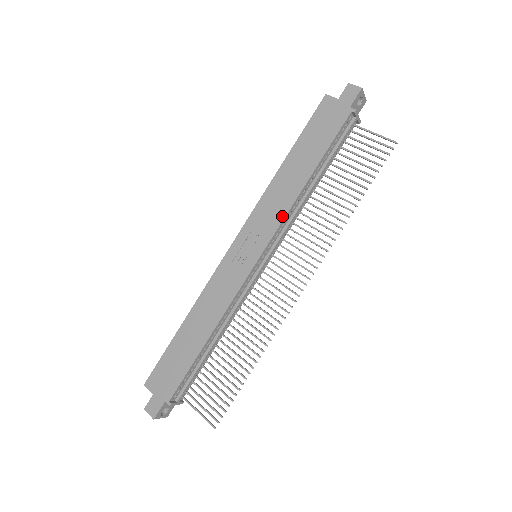
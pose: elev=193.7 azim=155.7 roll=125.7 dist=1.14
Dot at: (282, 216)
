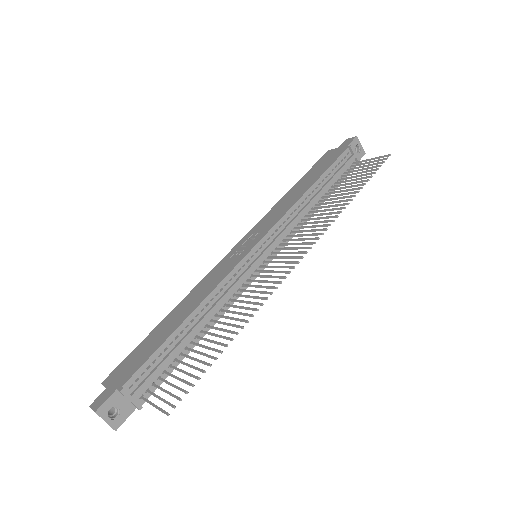
Dot at: (283, 214)
